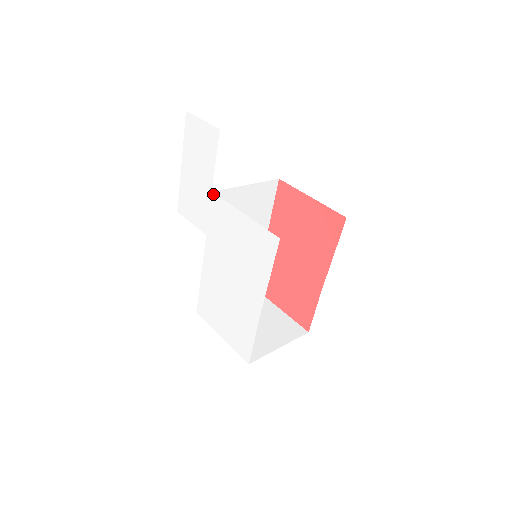
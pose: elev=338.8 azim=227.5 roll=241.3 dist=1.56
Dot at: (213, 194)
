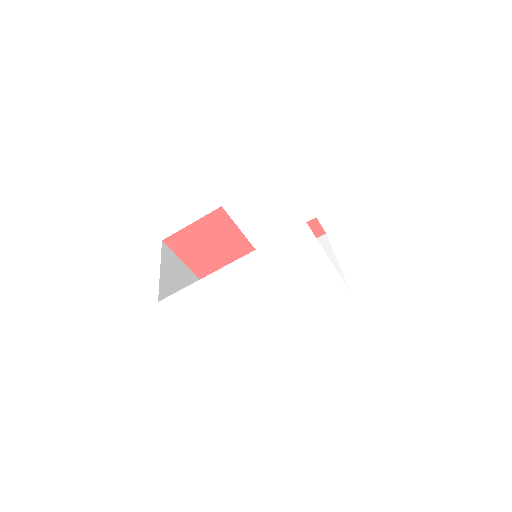
Dot at: (306, 225)
